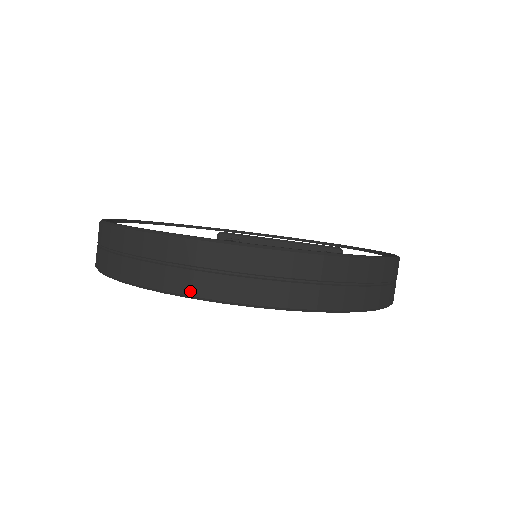
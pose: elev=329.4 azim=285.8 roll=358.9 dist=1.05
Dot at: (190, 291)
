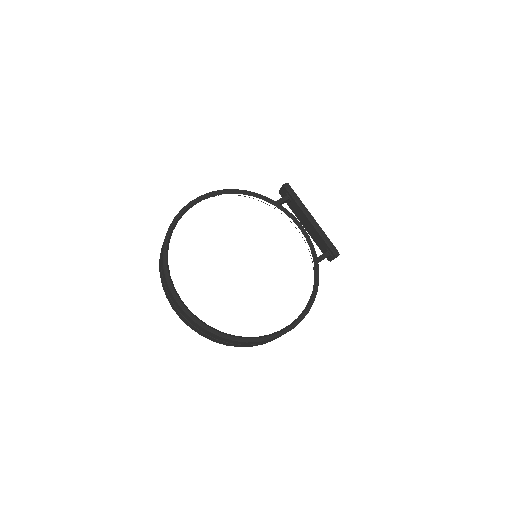
Dot at: (172, 307)
